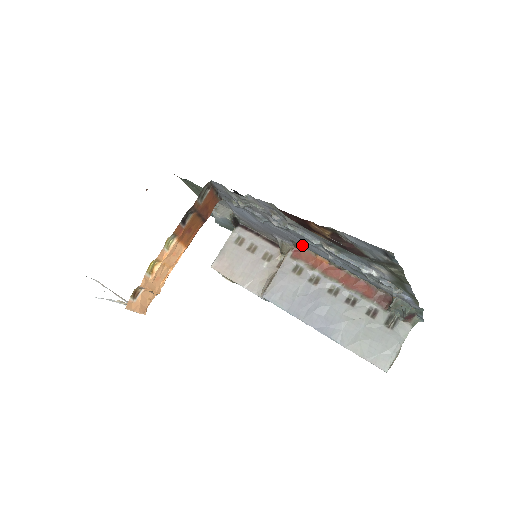
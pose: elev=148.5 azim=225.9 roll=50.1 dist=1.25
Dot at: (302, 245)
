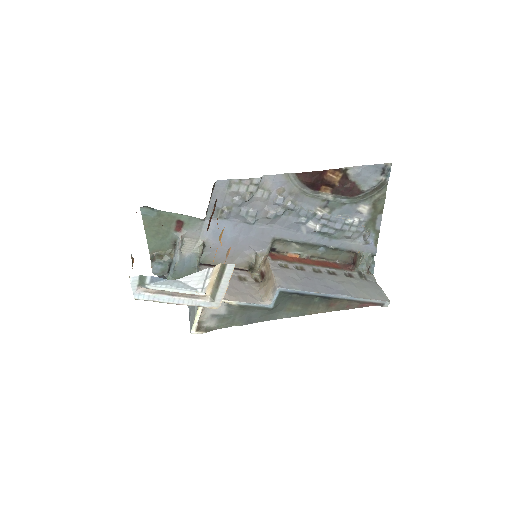
Dot at: (283, 239)
